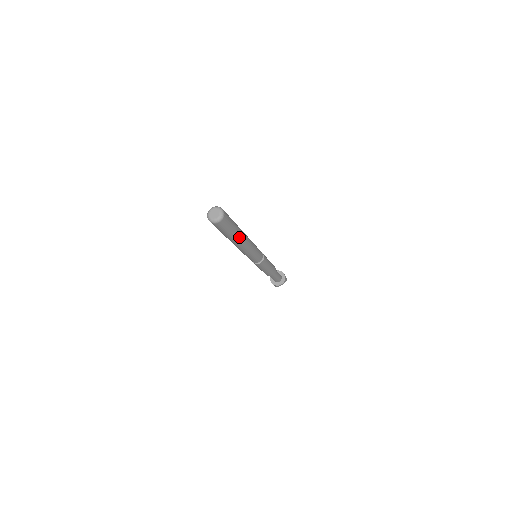
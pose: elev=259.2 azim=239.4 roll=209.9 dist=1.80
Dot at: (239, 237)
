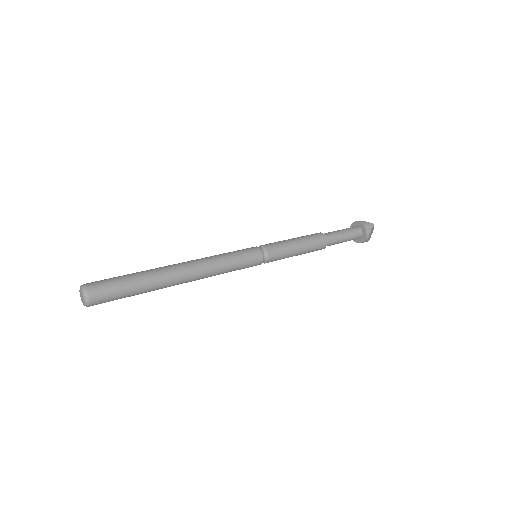
Dot at: (162, 280)
